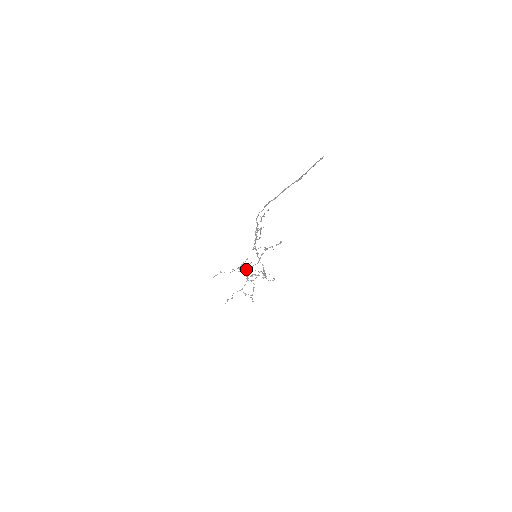
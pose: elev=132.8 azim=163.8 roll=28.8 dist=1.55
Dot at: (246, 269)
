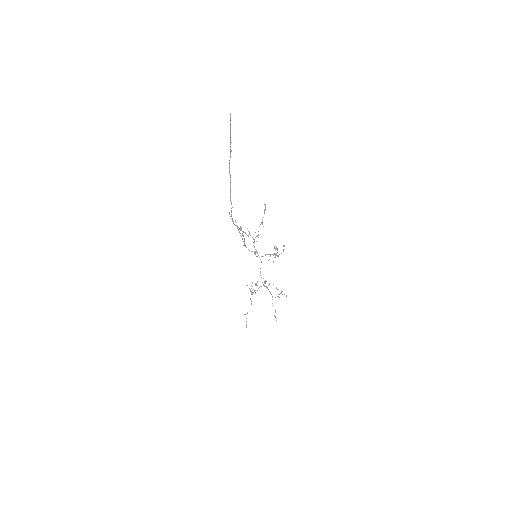
Dot at: occluded
